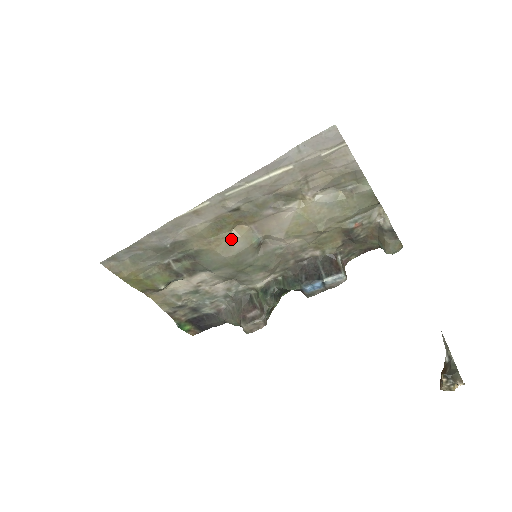
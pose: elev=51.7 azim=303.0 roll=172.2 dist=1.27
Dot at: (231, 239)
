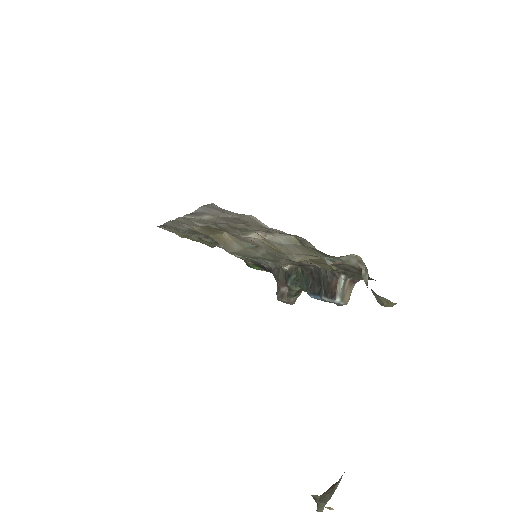
Dot at: (226, 240)
